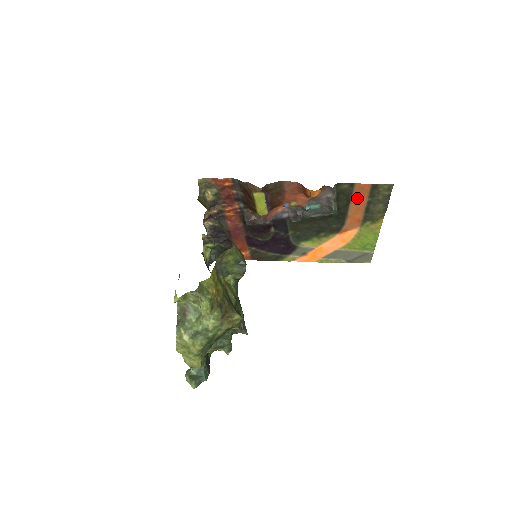
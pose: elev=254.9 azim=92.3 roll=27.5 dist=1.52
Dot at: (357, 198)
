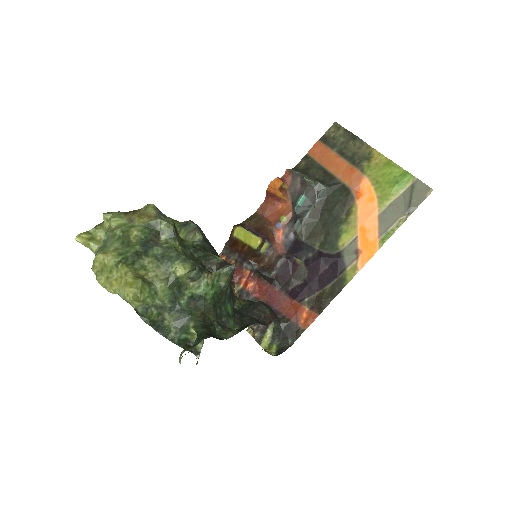
Dot at: (325, 160)
